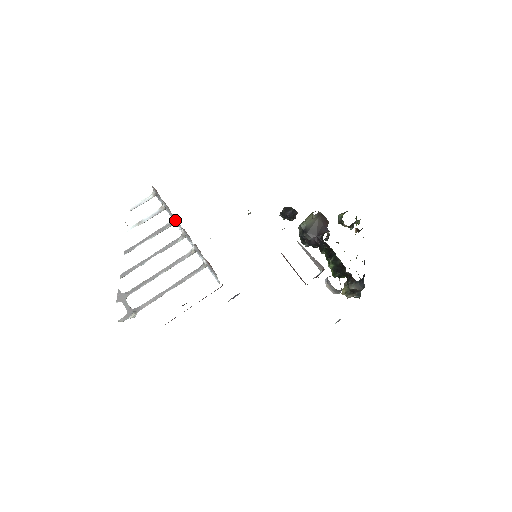
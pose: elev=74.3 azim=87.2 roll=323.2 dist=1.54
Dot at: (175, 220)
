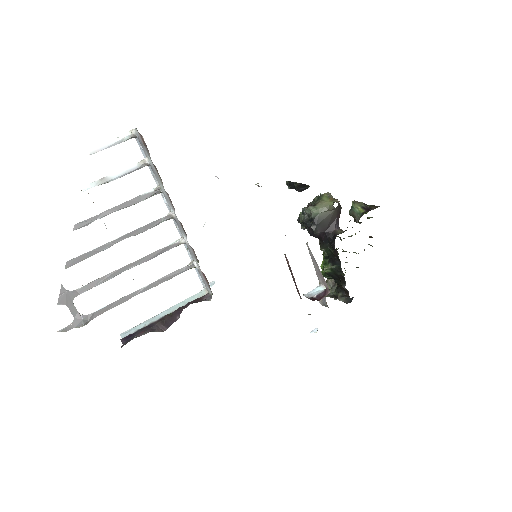
Dot at: (164, 193)
